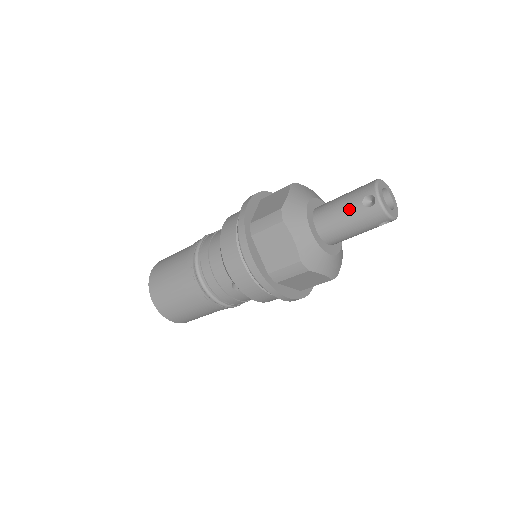
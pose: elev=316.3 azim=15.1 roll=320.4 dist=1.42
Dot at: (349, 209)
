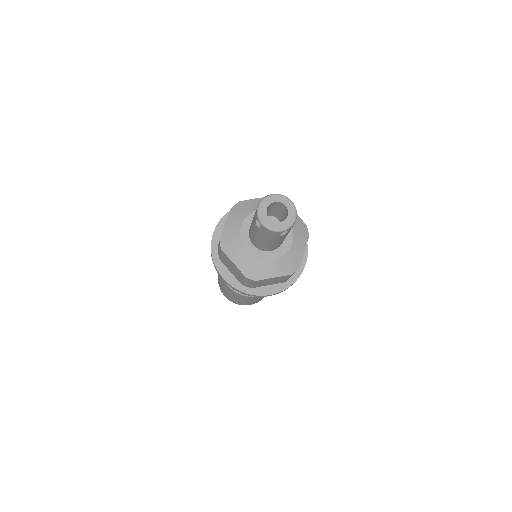
Dot at: (255, 230)
